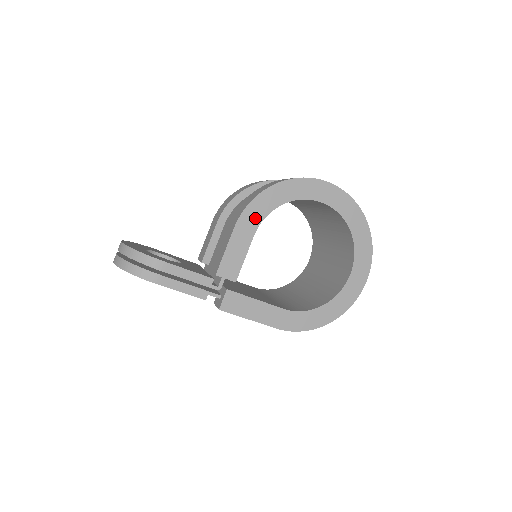
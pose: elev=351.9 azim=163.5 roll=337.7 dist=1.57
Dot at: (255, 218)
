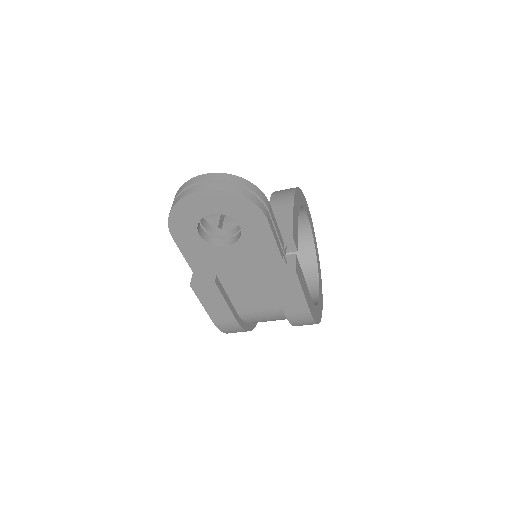
Dot at: (297, 205)
